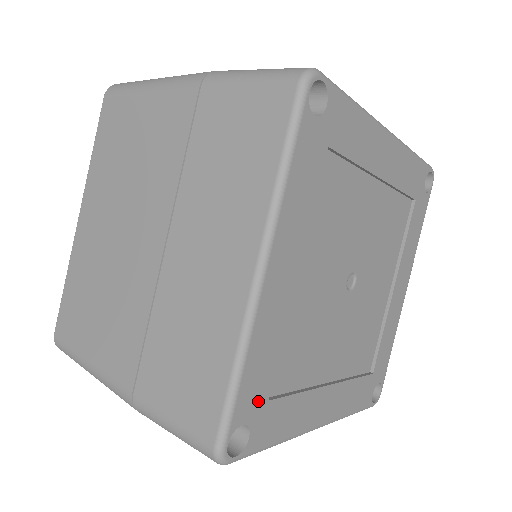
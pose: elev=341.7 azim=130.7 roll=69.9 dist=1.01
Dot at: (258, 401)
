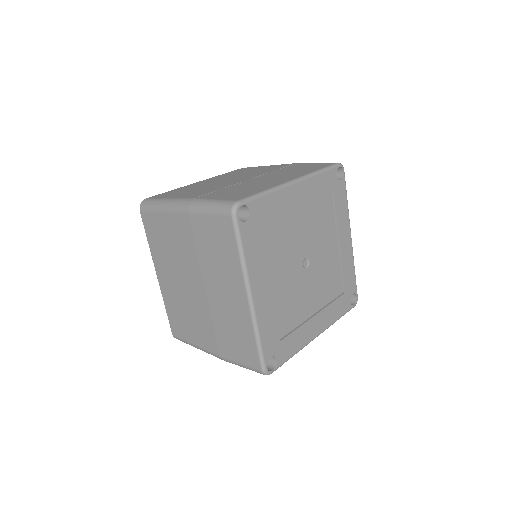
Dot at: (258, 217)
